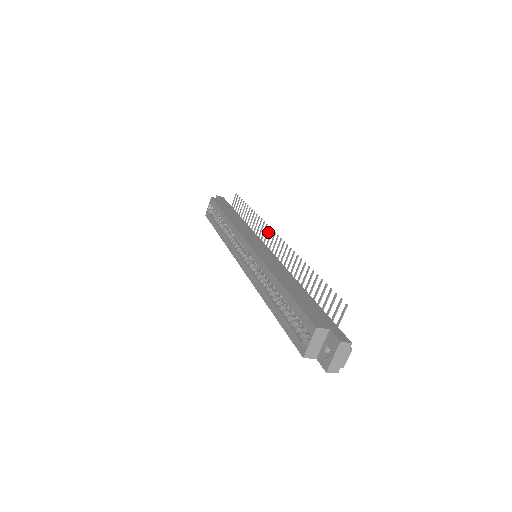
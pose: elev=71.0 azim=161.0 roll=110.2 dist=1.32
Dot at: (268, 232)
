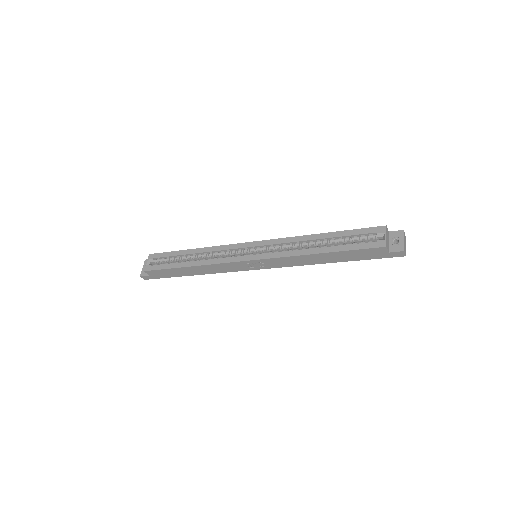
Dot at: occluded
